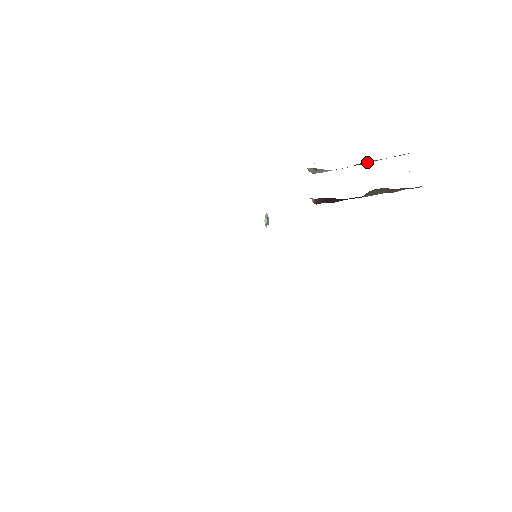
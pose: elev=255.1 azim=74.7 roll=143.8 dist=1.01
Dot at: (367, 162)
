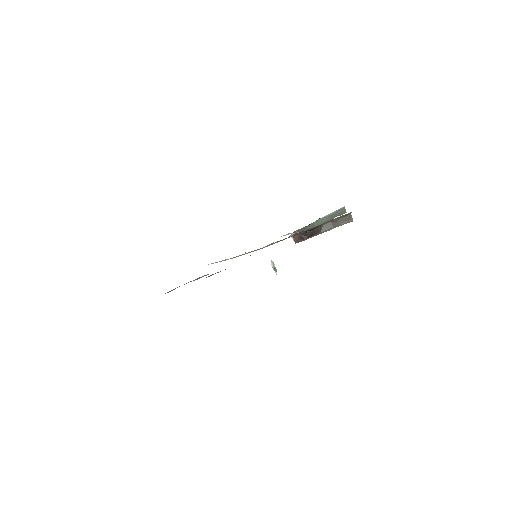
Dot at: (323, 221)
